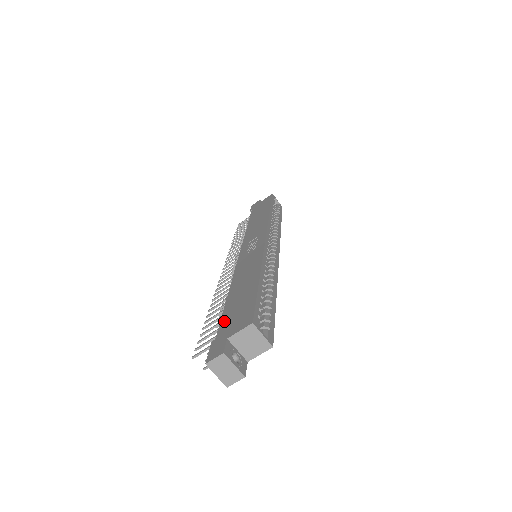
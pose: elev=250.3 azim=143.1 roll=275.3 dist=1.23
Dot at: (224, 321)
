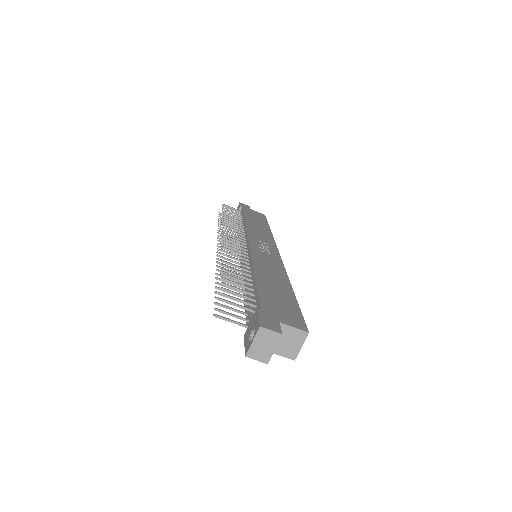
Dot at: (265, 299)
